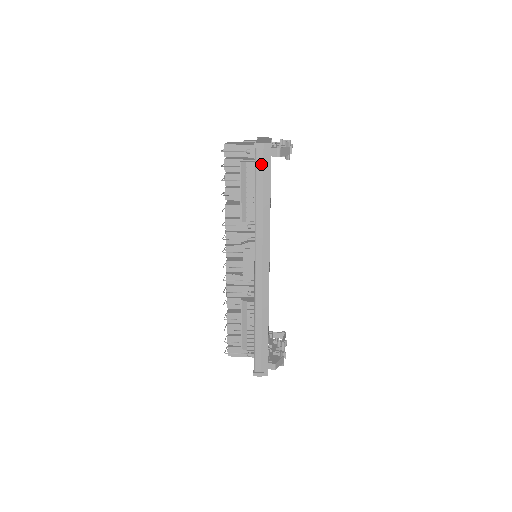
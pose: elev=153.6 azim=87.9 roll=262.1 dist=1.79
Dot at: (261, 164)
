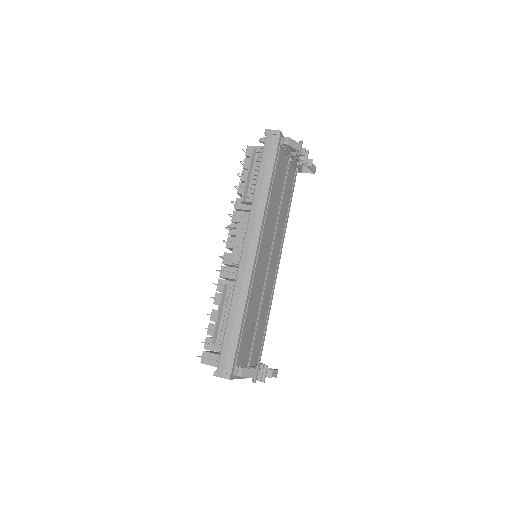
Dot at: (268, 147)
